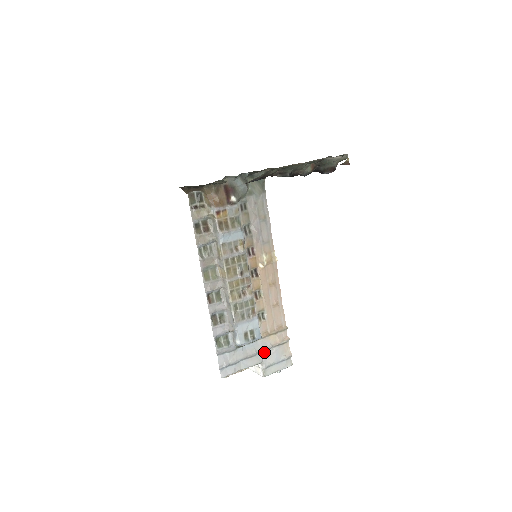
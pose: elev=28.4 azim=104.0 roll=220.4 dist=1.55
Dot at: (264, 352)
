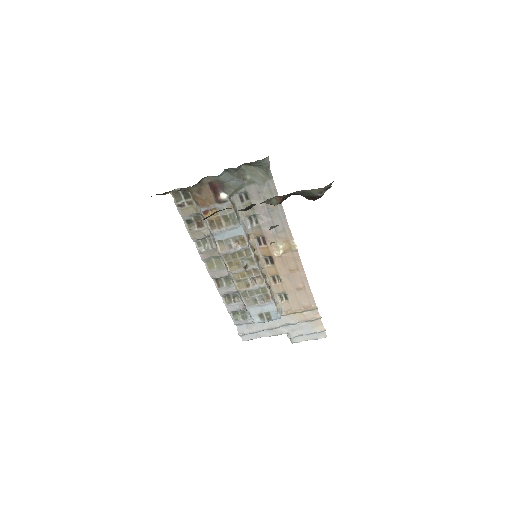
Dot at: (290, 325)
